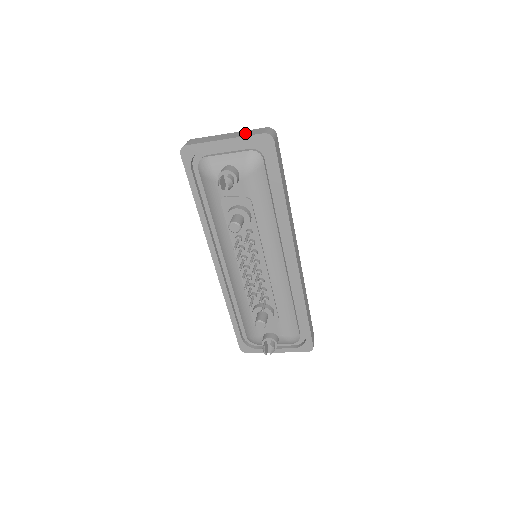
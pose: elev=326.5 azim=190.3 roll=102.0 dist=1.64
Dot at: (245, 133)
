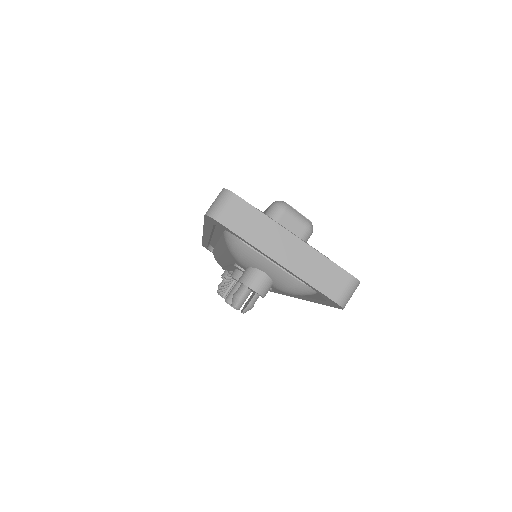
Dot at: (315, 270)
